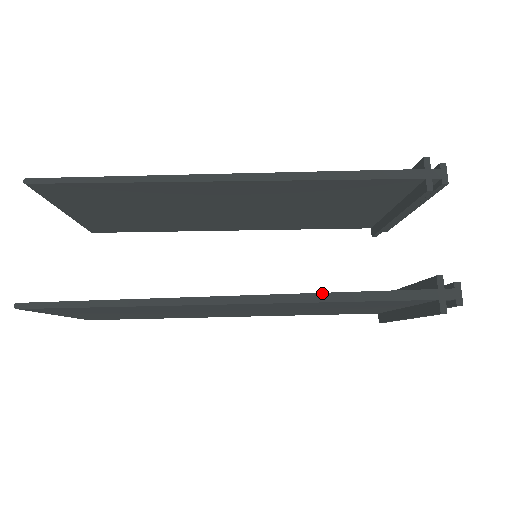
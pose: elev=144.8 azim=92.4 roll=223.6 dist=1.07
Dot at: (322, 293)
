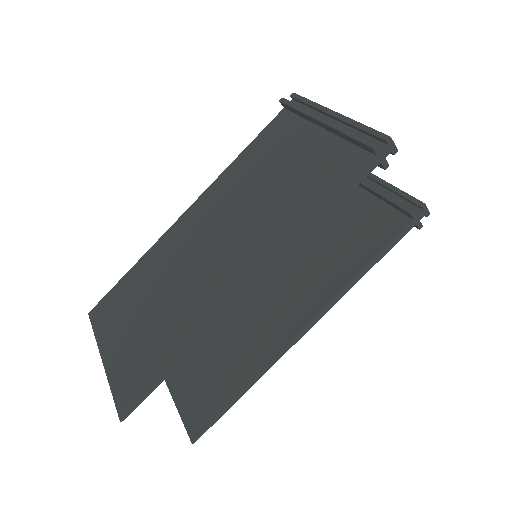
Dot at: (349, 284)
